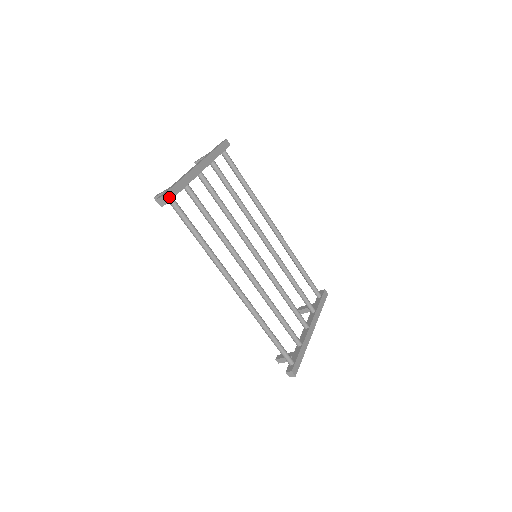
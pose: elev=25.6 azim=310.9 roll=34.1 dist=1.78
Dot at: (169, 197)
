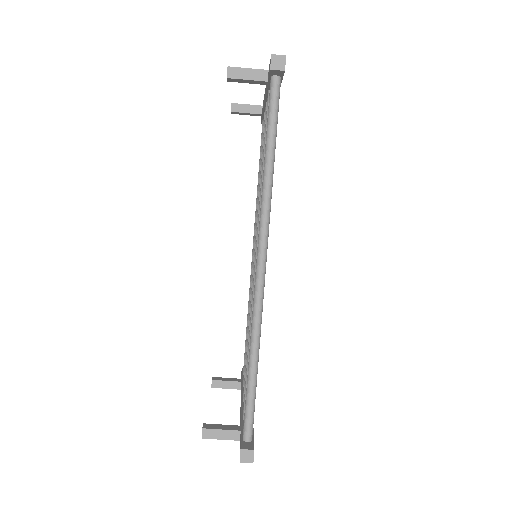
Dot at: occluded
